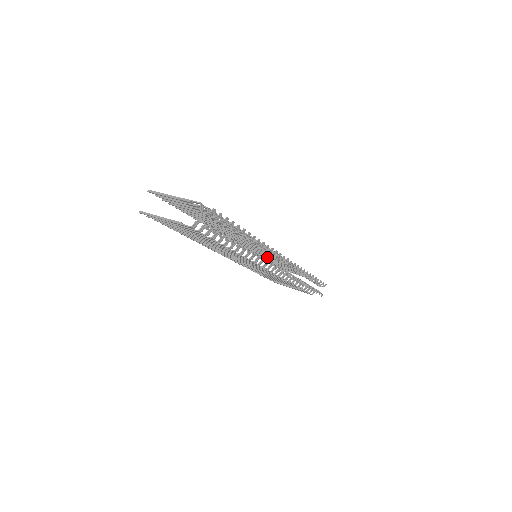
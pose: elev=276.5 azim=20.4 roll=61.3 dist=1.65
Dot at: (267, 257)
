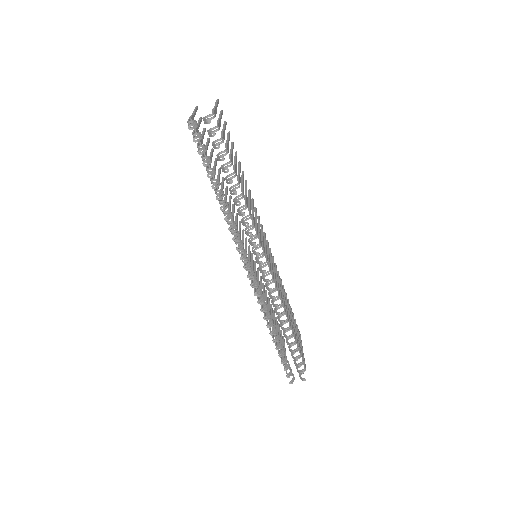
Dot at: (282, 289)
